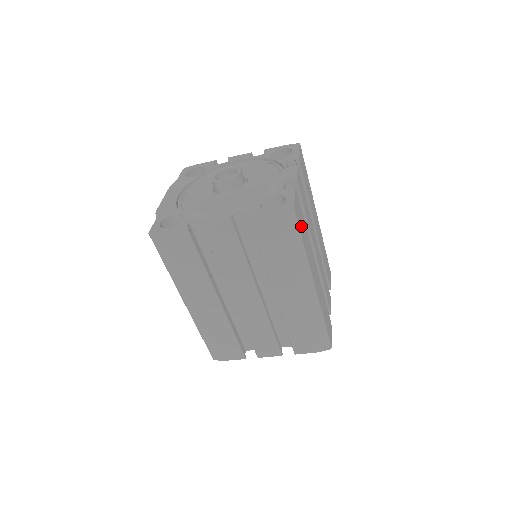
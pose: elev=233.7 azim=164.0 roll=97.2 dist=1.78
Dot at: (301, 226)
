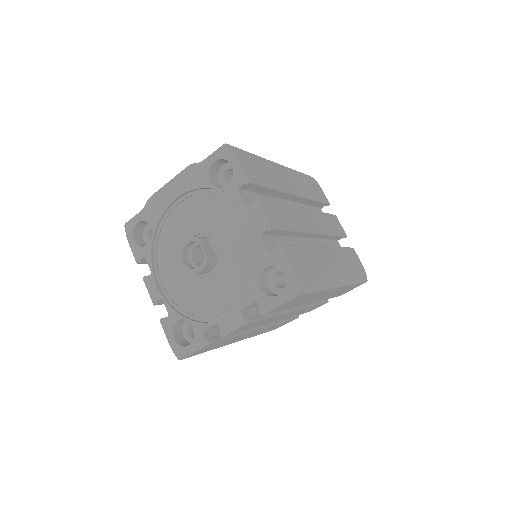
Dot at: (208, 349)
